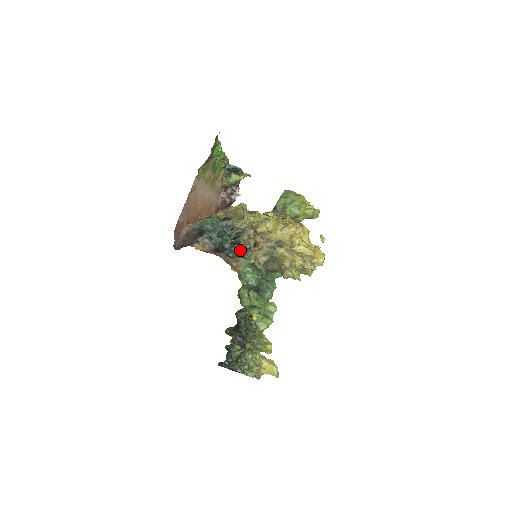
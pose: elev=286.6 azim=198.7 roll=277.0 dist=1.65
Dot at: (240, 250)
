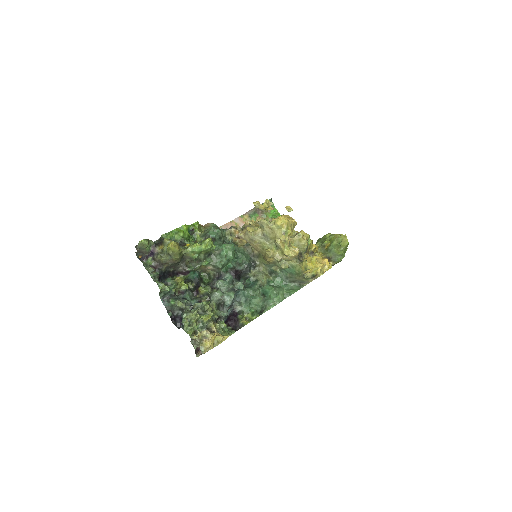
Dot at: occluded
